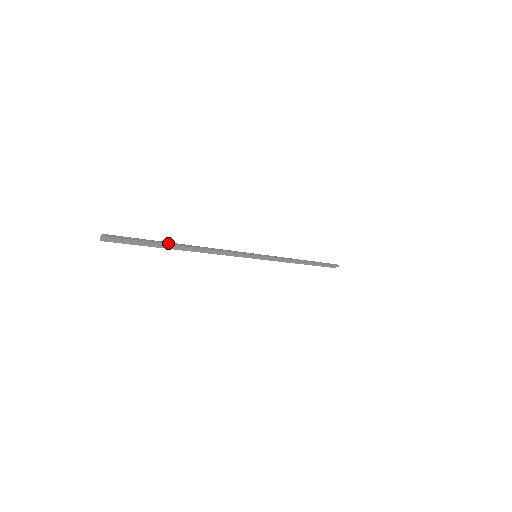
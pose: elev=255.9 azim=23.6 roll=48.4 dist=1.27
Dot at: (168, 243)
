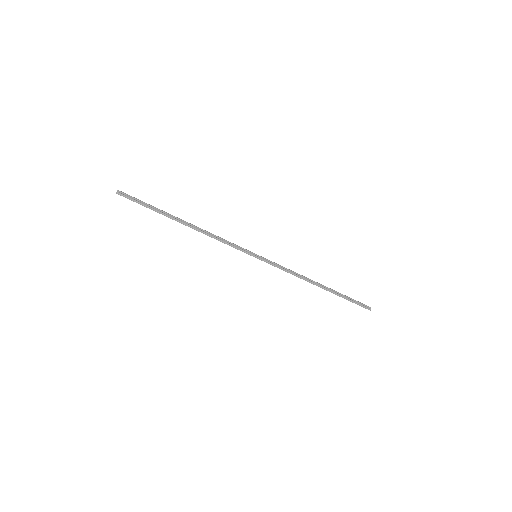
Dot at: (167, 214)
